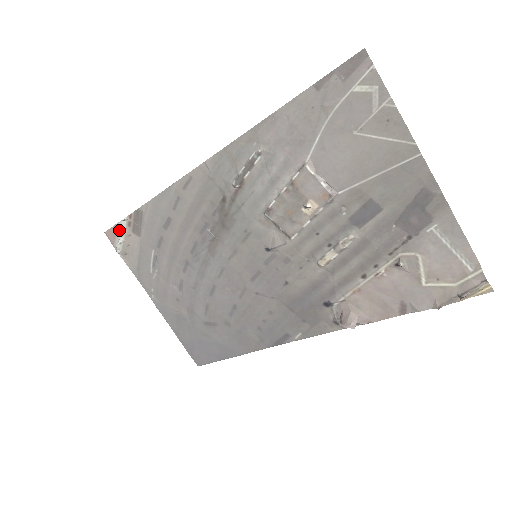
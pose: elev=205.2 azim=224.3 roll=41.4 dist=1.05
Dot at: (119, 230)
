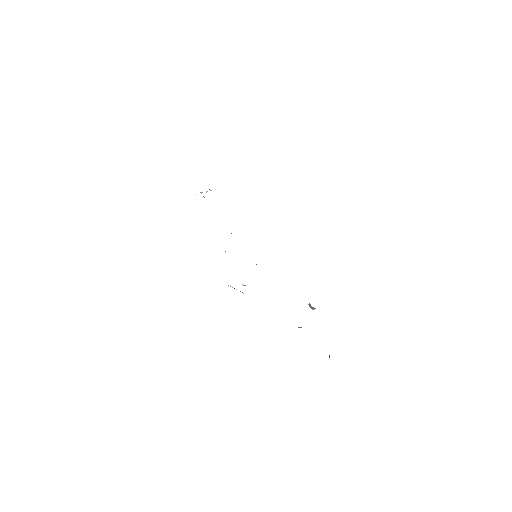
Dot at: occluded
